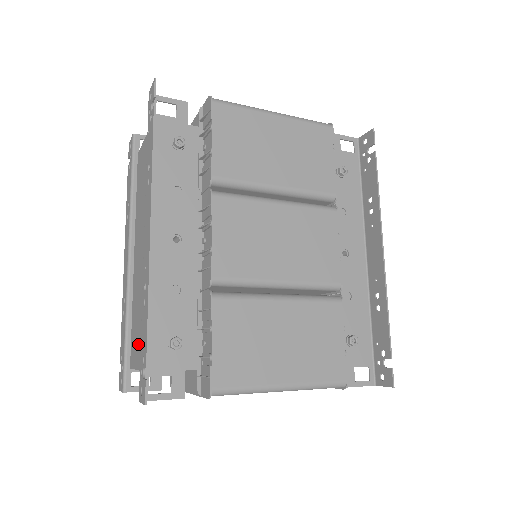
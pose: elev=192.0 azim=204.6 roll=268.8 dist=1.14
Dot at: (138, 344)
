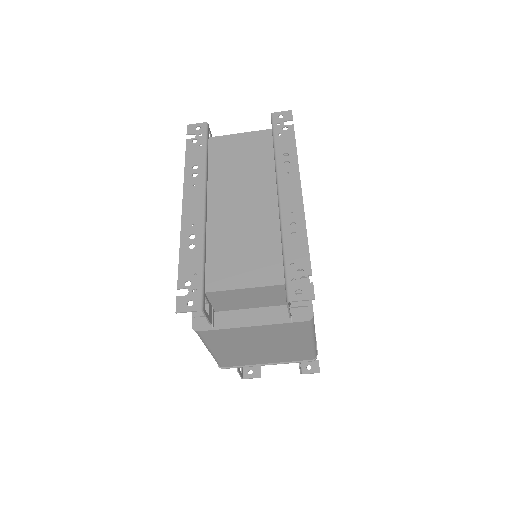
Dot at: (244, 269)
